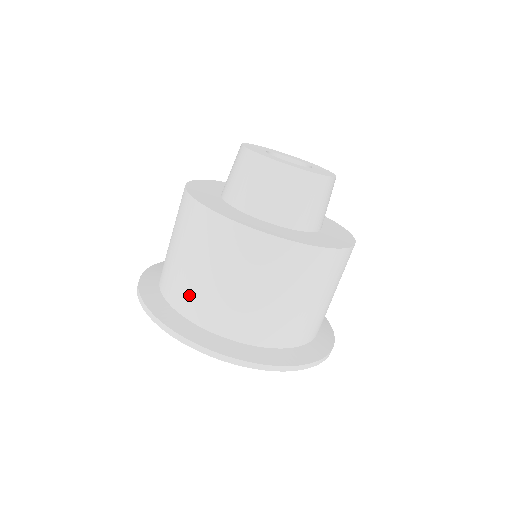
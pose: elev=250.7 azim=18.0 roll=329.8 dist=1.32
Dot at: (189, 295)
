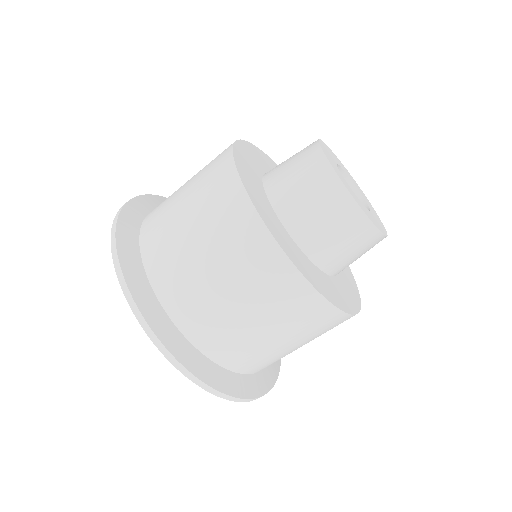
Dot at: (159, 230)
